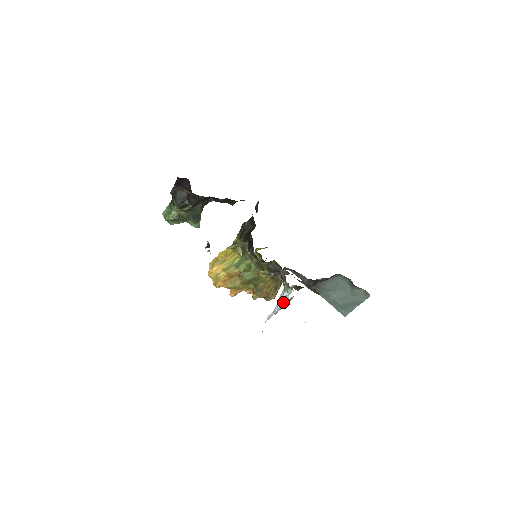
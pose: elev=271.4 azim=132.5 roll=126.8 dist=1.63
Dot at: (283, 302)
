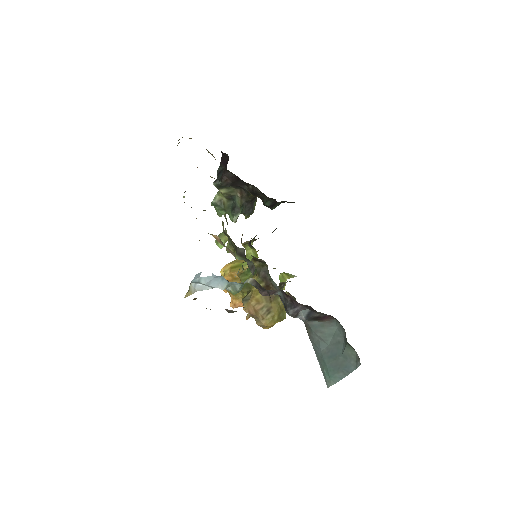
Dot at: occluded
